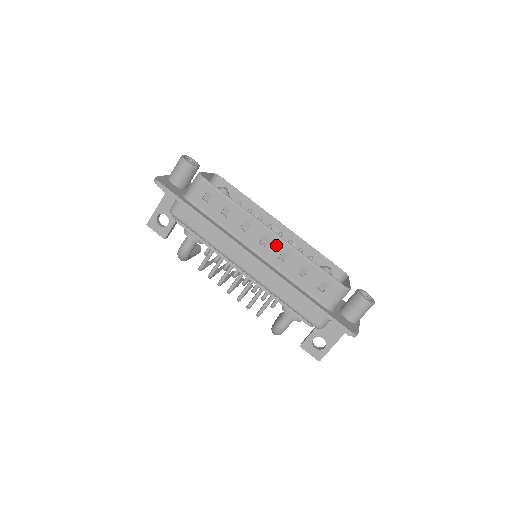
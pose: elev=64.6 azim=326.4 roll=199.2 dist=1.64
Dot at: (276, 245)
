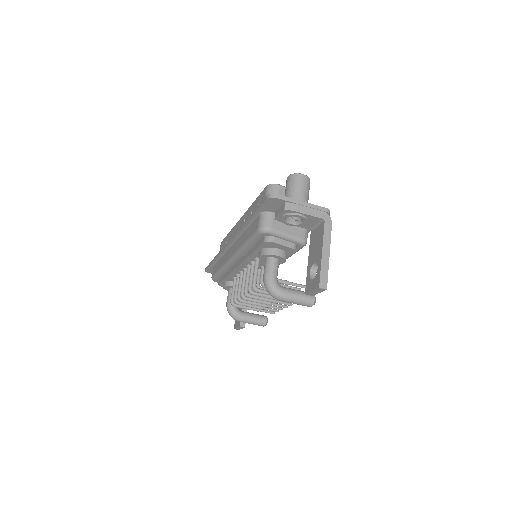
Dot at: (242, 221)
